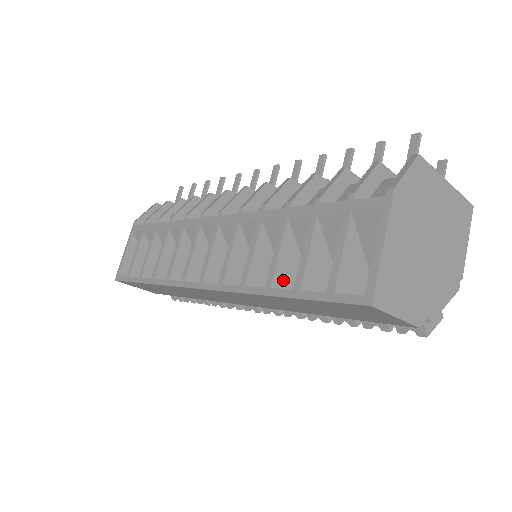
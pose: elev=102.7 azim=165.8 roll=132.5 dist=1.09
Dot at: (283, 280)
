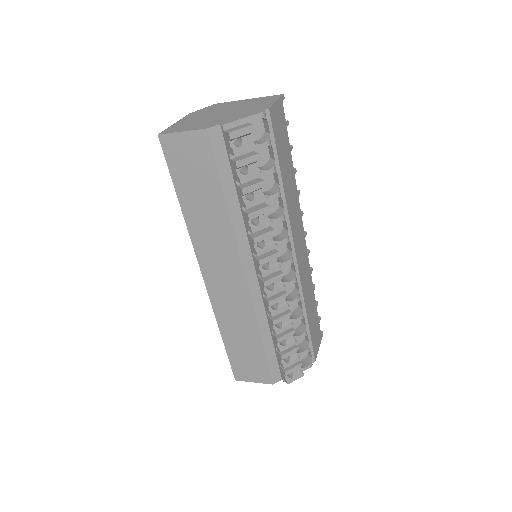
Dot at: occluded
